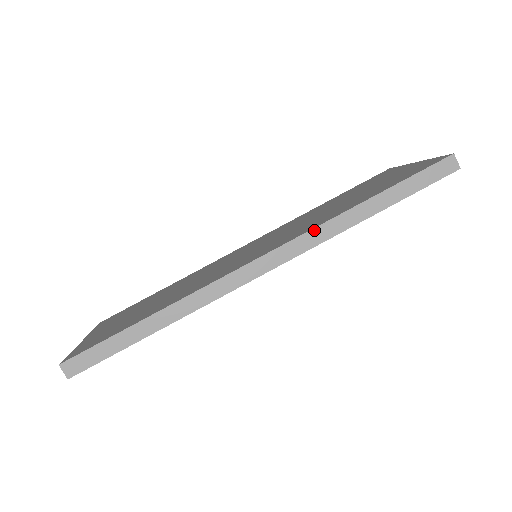
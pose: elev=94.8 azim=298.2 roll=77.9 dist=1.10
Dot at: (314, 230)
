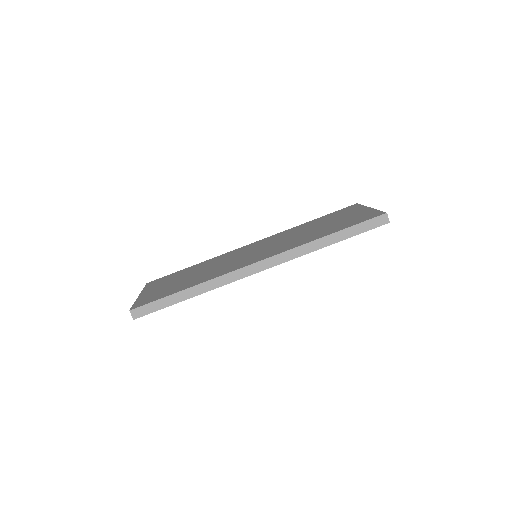
Dot at: (293, 250)
